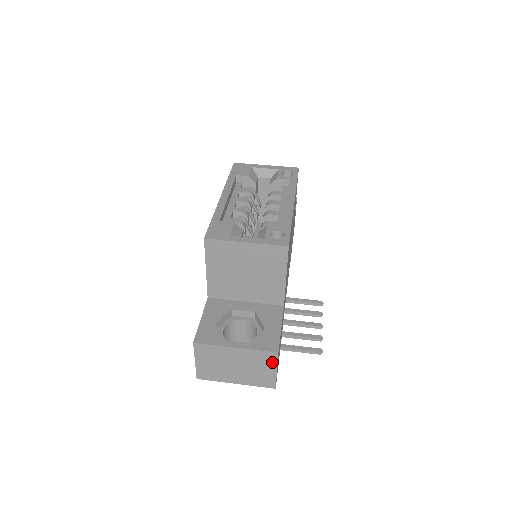
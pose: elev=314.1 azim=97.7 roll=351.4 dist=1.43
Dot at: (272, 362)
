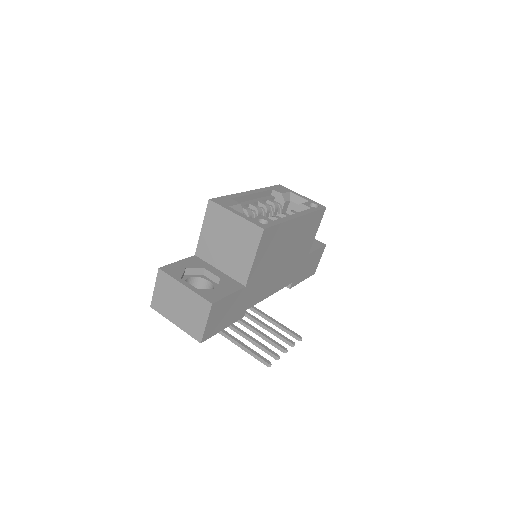
Dot at: (205, 312)
